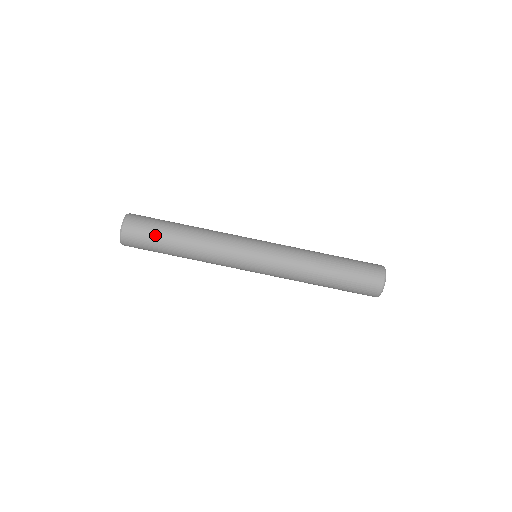
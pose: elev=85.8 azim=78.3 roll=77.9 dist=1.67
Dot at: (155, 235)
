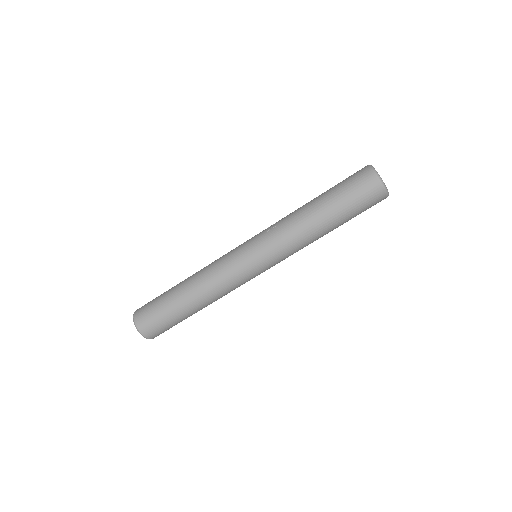
Dot at: (170, 319)
